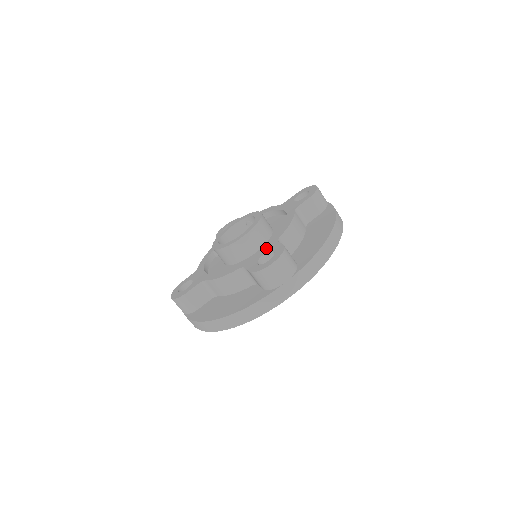
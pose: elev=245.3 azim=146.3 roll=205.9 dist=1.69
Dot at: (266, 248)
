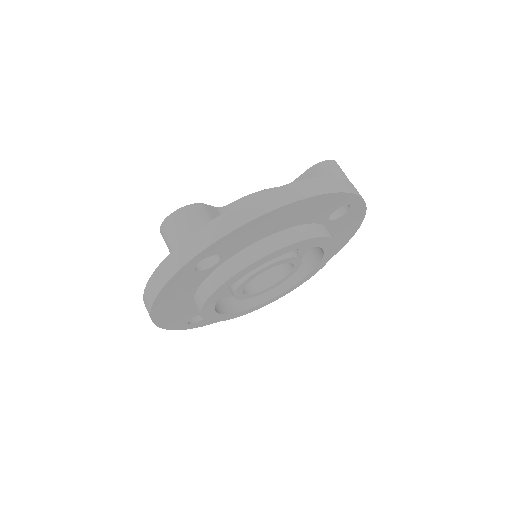
Dot at: occluded
